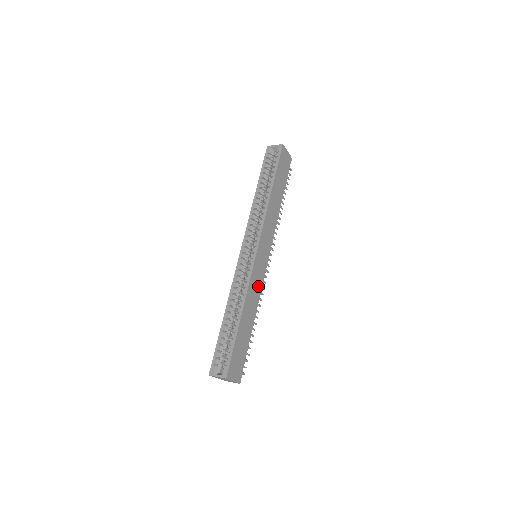
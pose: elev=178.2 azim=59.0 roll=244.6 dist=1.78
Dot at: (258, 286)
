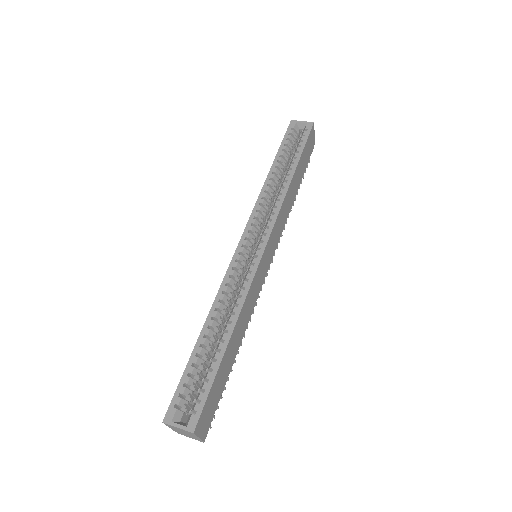
Dot at: (254, 298)
